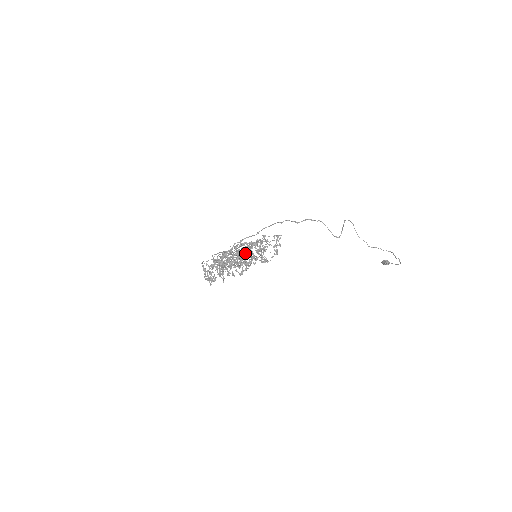
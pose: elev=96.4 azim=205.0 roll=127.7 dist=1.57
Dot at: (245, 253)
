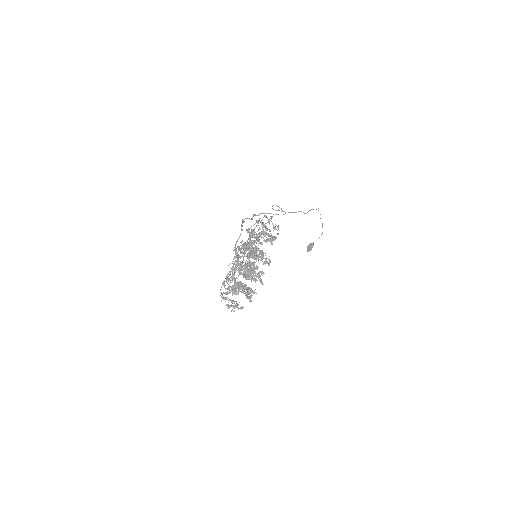
Dot at: occluded
